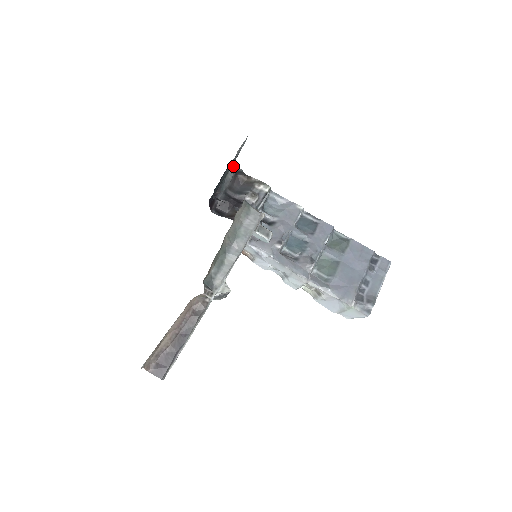
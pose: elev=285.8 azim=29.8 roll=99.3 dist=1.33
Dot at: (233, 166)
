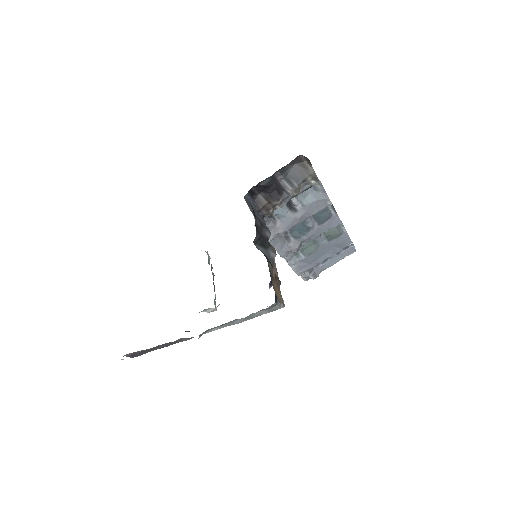
Dot at: occluded
